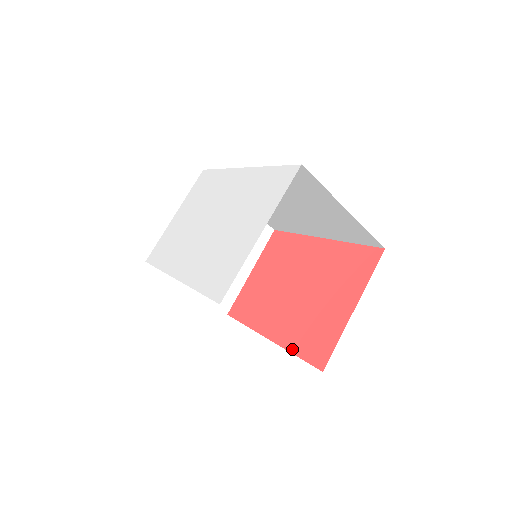
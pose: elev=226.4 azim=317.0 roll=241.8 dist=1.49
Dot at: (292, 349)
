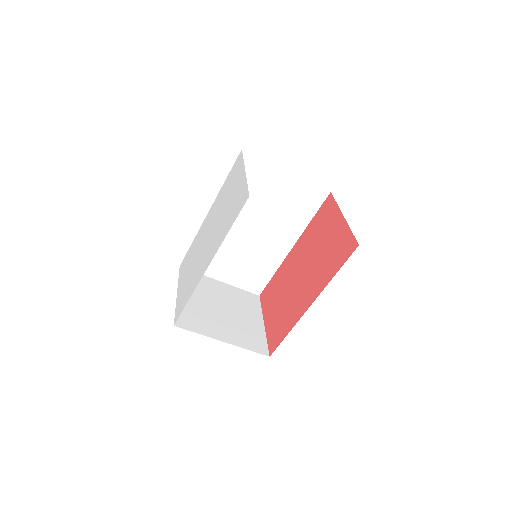
Dot at: (331, 277)
